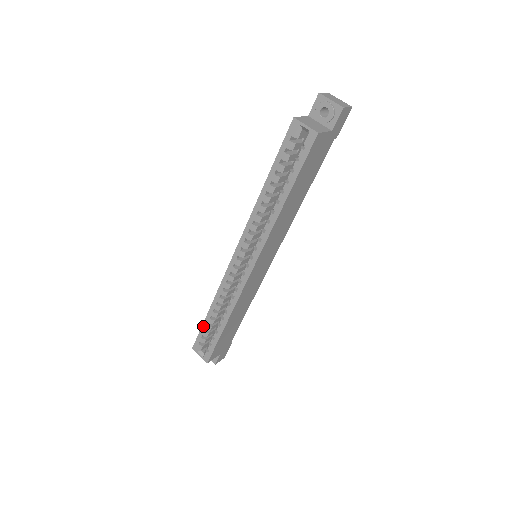
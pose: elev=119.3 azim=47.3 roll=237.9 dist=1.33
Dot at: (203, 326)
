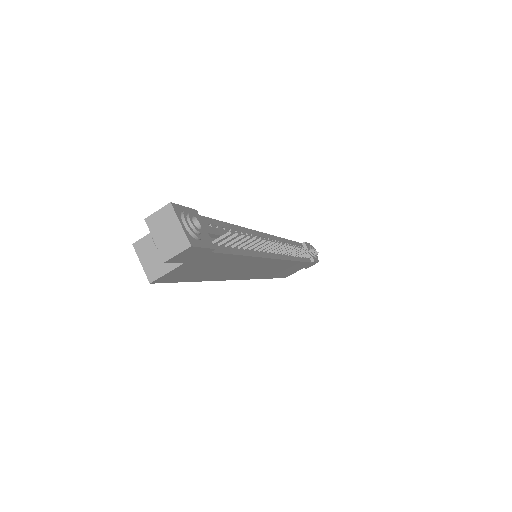
Dot at: occluded
